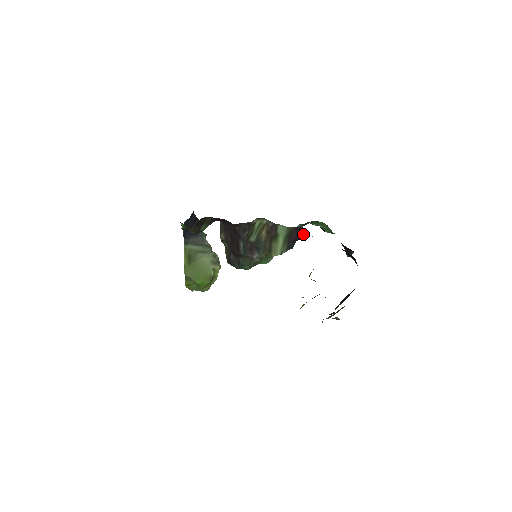
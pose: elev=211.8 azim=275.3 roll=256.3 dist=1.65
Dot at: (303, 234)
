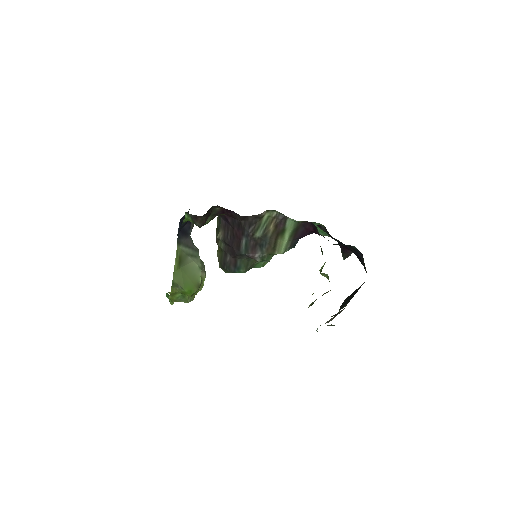
Dot at: (308, 230)
